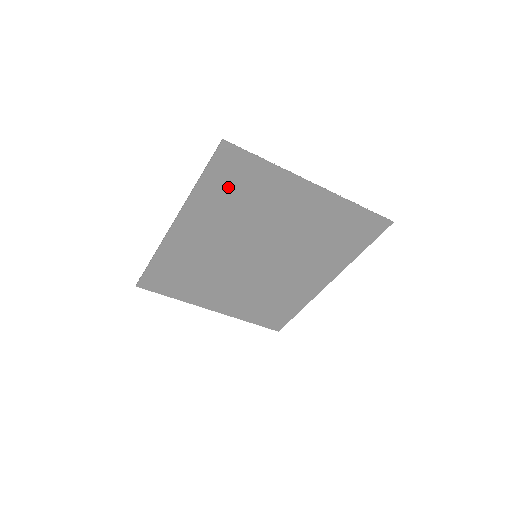
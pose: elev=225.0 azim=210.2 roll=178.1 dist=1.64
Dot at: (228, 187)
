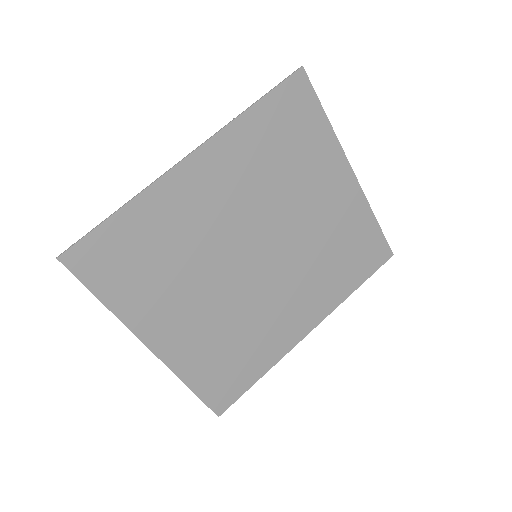
Dot at: (278, 132)
